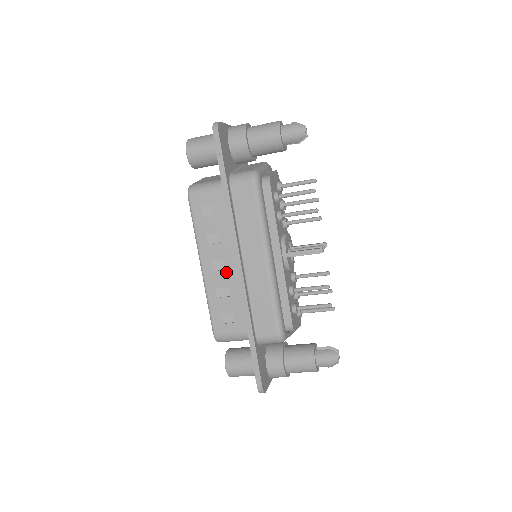
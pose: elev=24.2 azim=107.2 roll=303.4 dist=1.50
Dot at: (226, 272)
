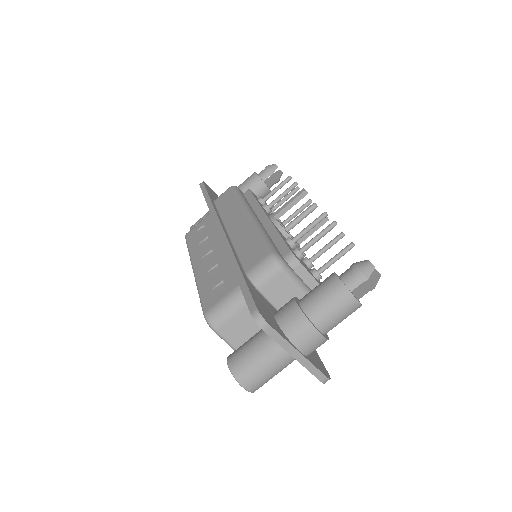
Dot at: (215, 255)
